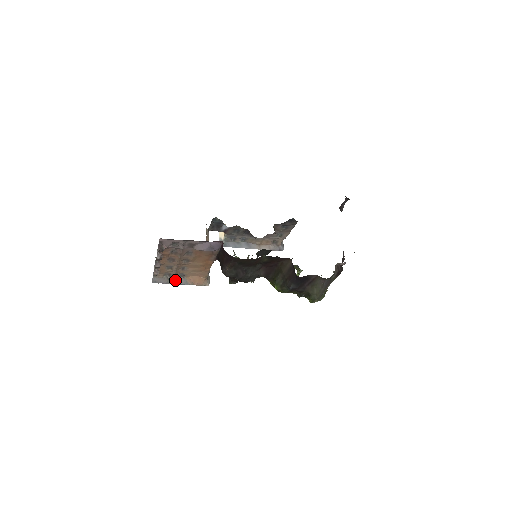
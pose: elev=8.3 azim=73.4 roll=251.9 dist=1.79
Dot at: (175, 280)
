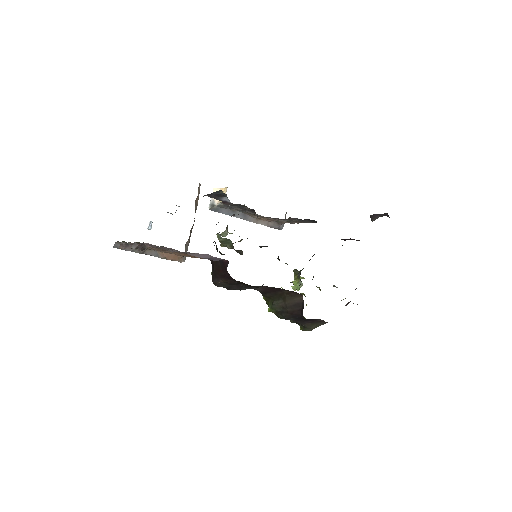
Dot at: (144, 251)
